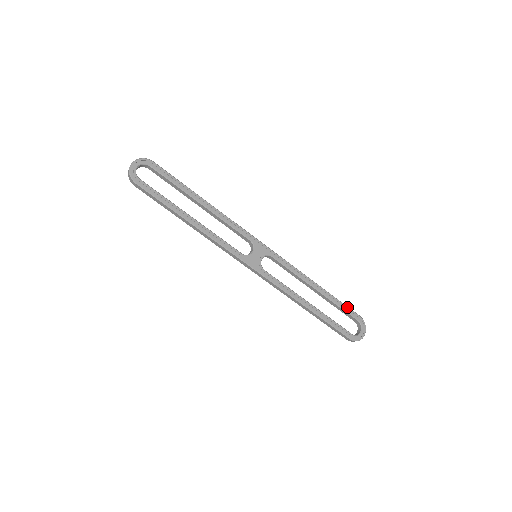
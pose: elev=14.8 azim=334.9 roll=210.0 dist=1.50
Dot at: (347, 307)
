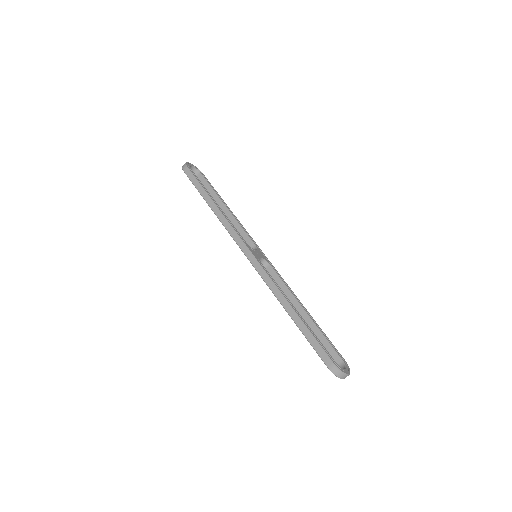
Dot at: occluded
